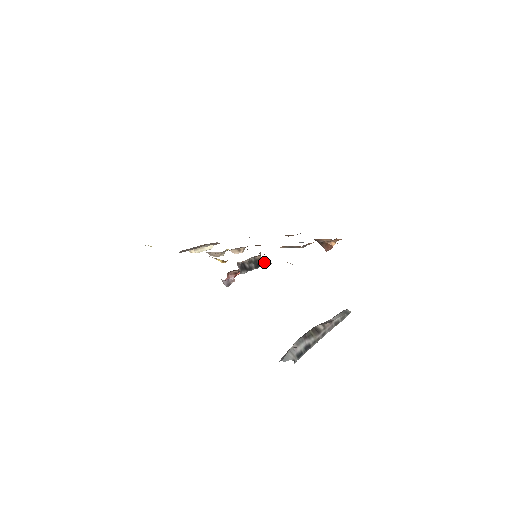
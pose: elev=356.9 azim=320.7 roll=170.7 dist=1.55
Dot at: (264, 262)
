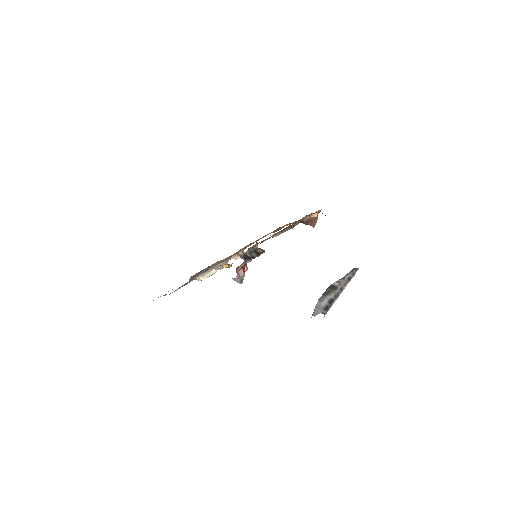
Dot at: (263, 250)
